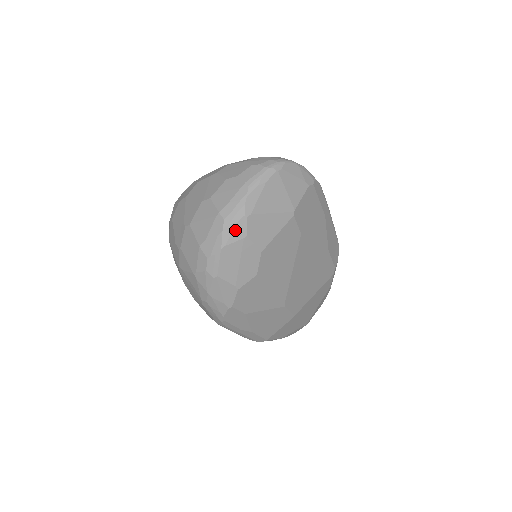
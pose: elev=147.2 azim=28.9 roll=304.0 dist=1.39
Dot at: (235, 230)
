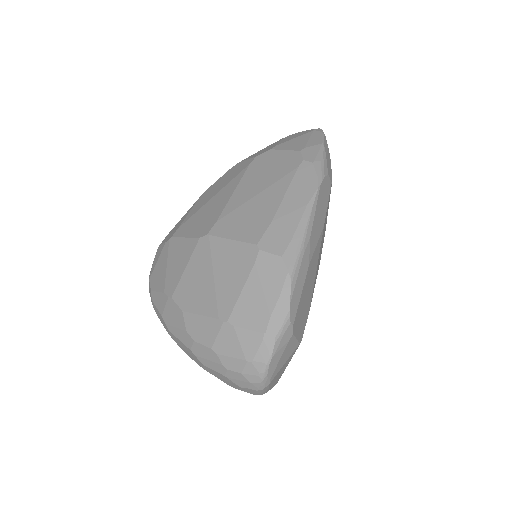
Dot at: occluded
